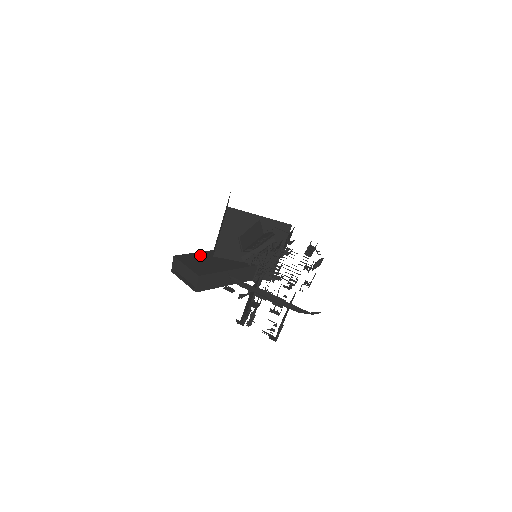
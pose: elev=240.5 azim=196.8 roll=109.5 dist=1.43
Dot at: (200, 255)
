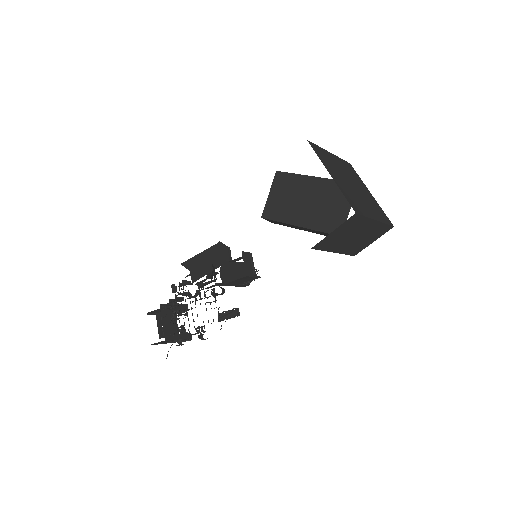
Dot at: (299, 182)
